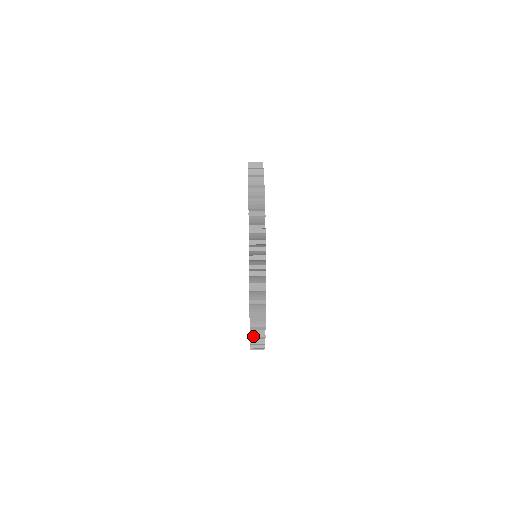
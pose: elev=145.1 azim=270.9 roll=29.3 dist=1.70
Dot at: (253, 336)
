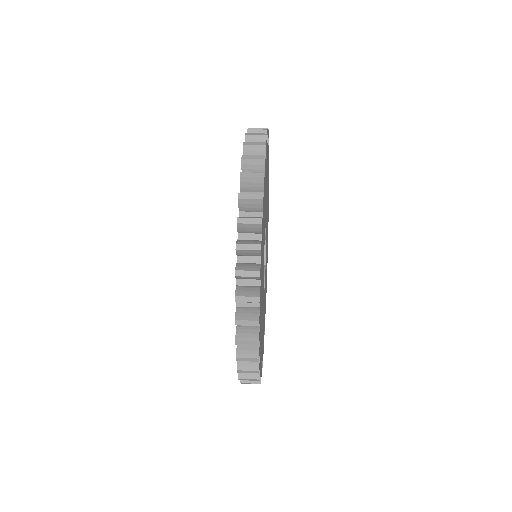
Dot at: (240, 269)
